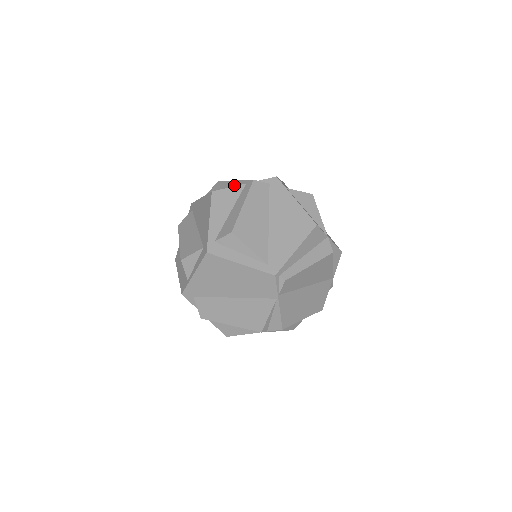
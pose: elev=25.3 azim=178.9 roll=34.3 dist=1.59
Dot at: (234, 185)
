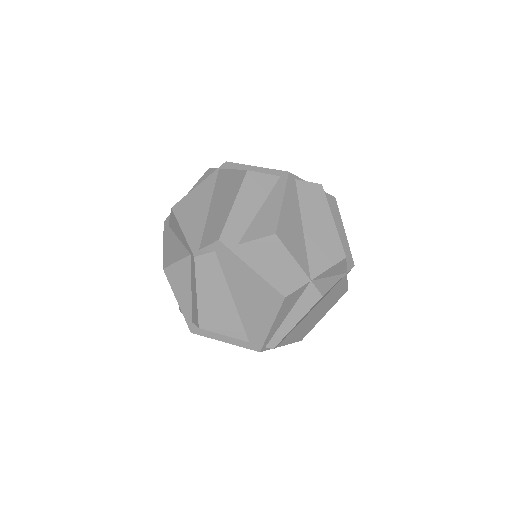
Dot at: (183, 241)
